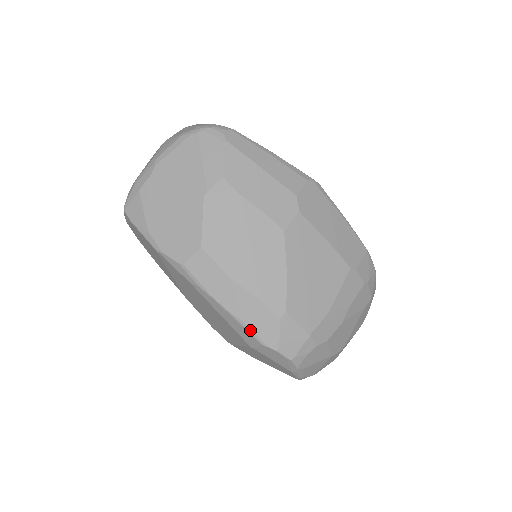
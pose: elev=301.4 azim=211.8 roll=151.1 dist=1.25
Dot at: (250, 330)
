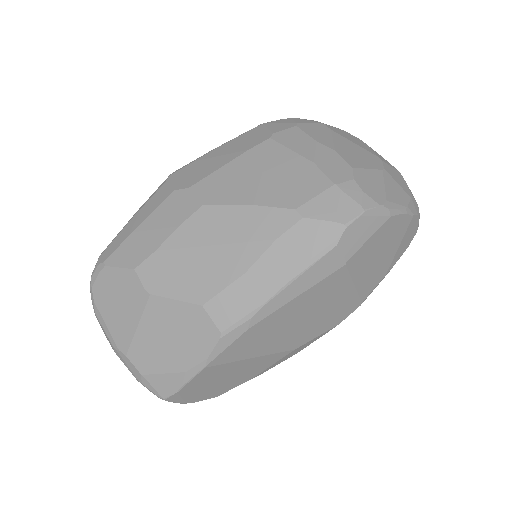
Dot at: (314, 259)
